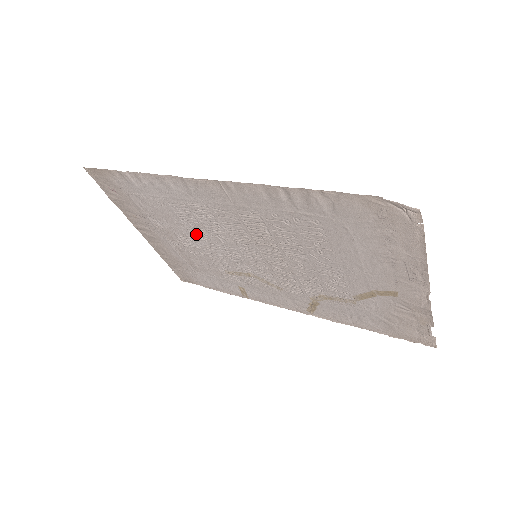
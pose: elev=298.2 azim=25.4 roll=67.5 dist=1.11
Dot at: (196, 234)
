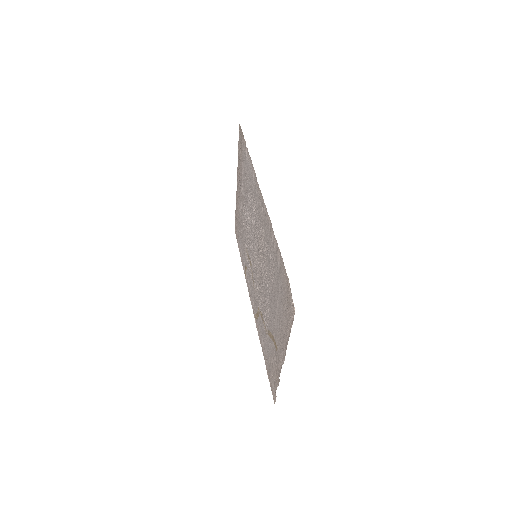
Dot at: (248, 213)
